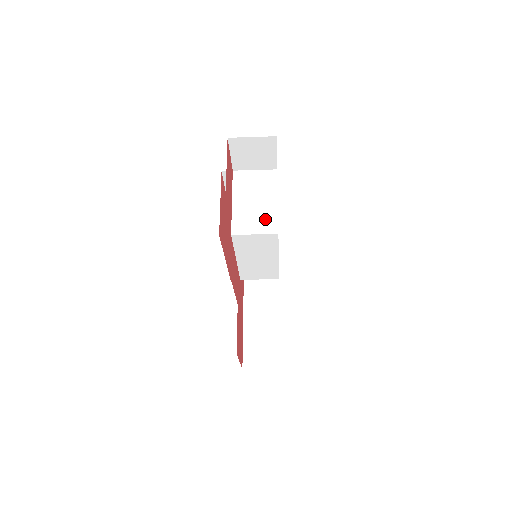
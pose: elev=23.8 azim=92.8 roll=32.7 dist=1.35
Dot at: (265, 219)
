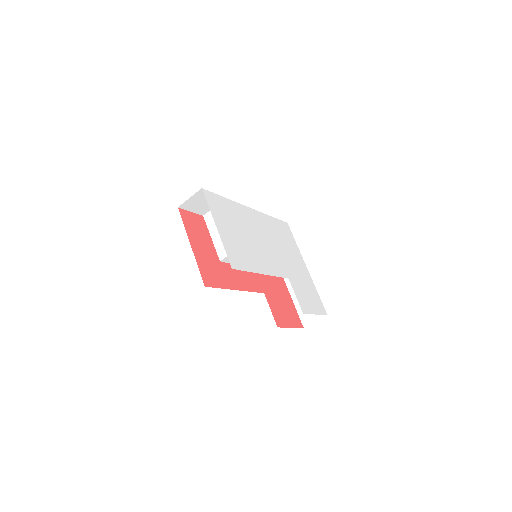
Dot at: occluded
